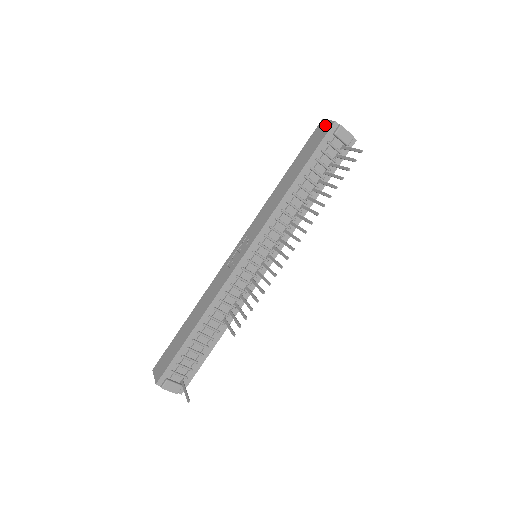
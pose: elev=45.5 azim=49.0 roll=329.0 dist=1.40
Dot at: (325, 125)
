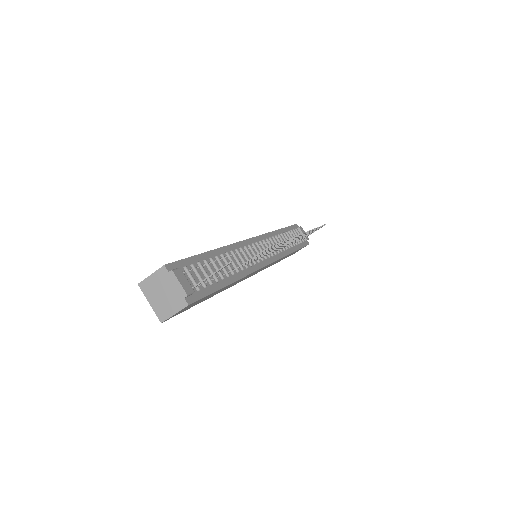
Dot at: occluded
